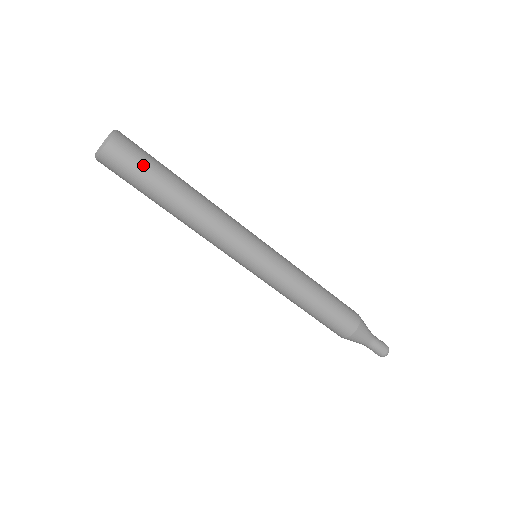
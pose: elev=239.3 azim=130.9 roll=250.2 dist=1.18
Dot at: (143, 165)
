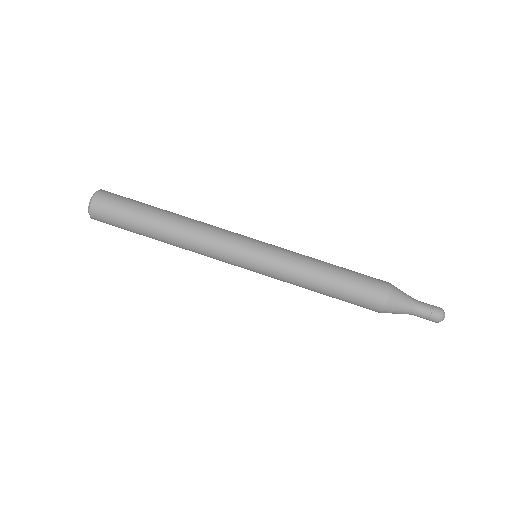
Dot at: (128, 202)
